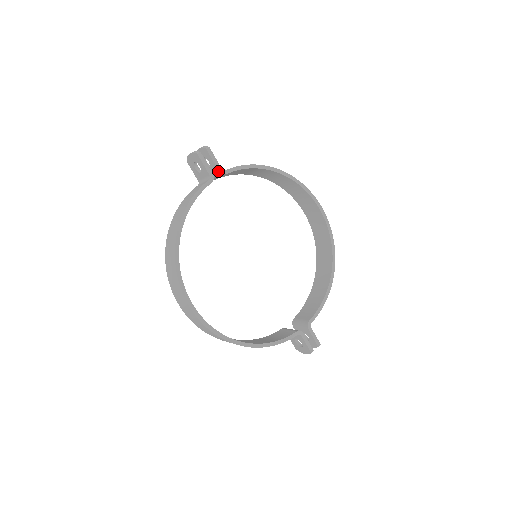
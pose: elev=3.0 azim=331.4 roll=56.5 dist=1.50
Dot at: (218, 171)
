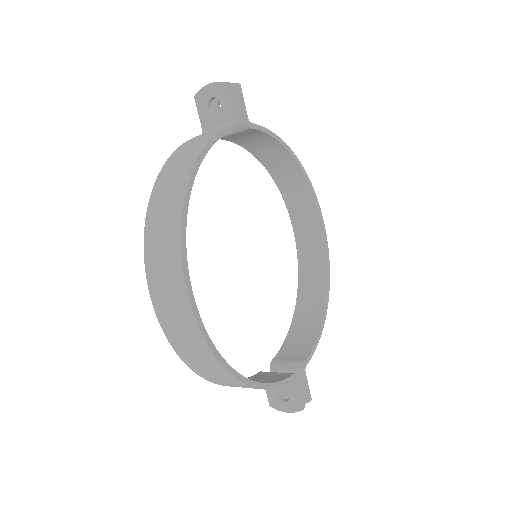
Dot at: (243, 120)
